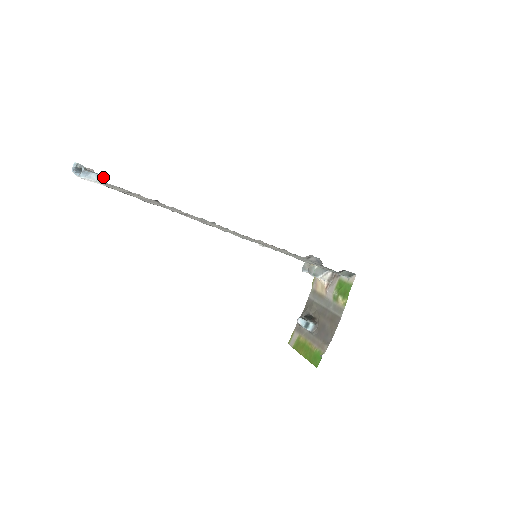
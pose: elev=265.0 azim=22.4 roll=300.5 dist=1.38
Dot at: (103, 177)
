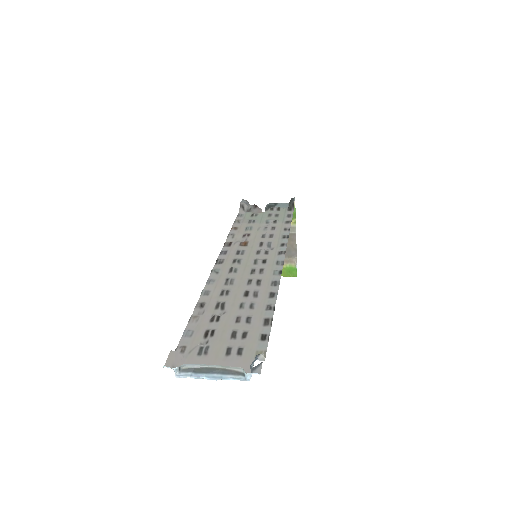
Dot at: (255, 357)
